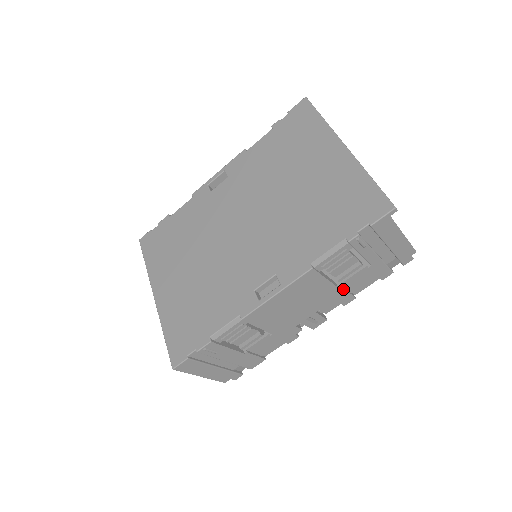
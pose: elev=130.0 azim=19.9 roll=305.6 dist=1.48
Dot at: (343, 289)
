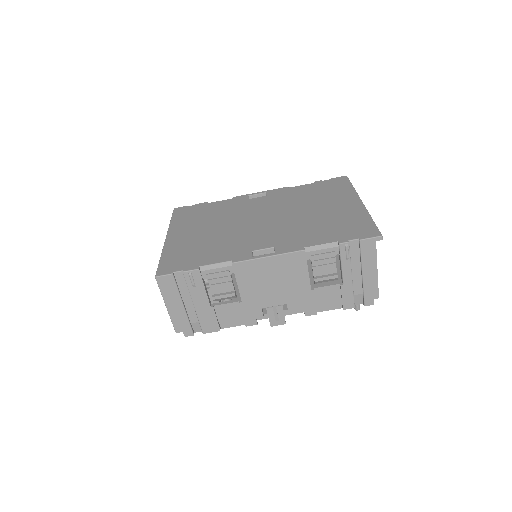
Dot at: (313, 294)
